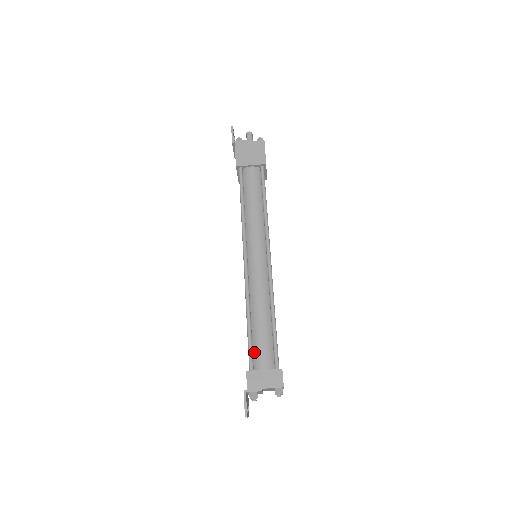
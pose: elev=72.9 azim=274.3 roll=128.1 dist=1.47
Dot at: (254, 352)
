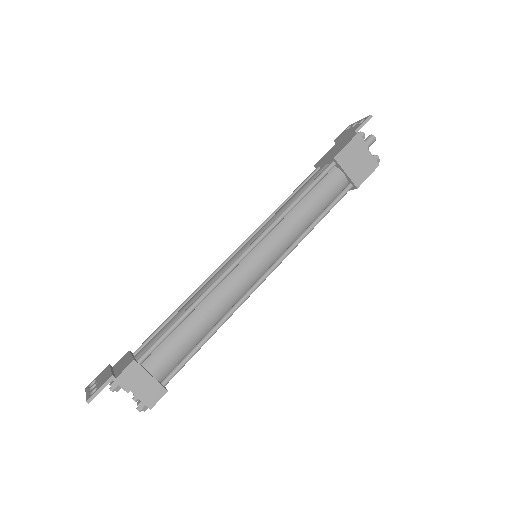
Dot at: (160, 347)
